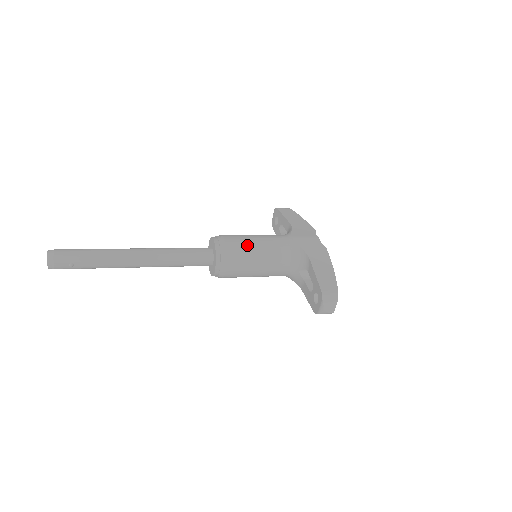
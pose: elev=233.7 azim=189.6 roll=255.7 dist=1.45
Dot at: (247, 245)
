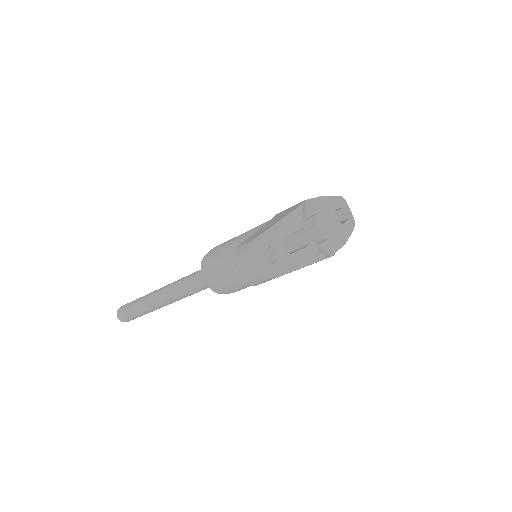
Dot at: (227, 243)
